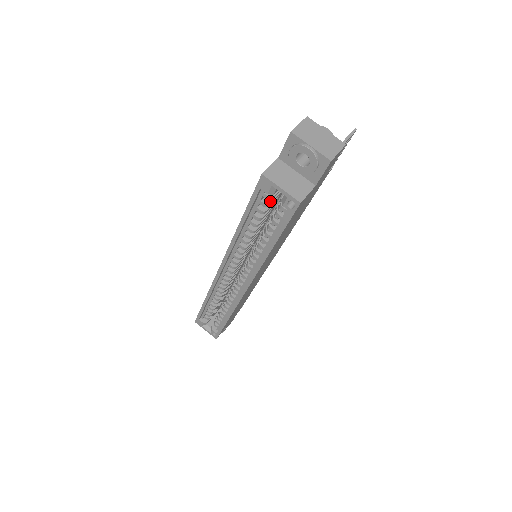
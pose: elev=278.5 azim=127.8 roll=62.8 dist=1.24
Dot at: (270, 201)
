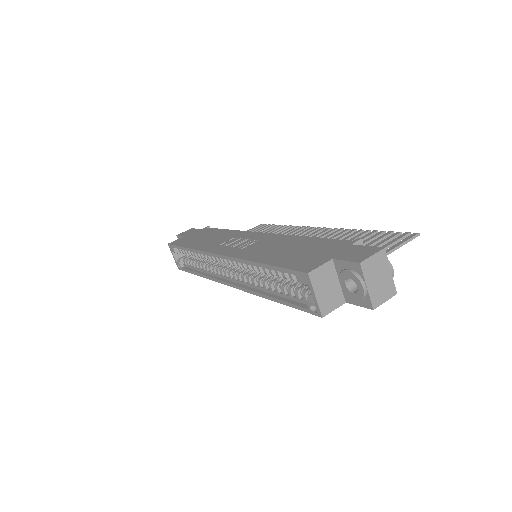
Dot at: occluded
